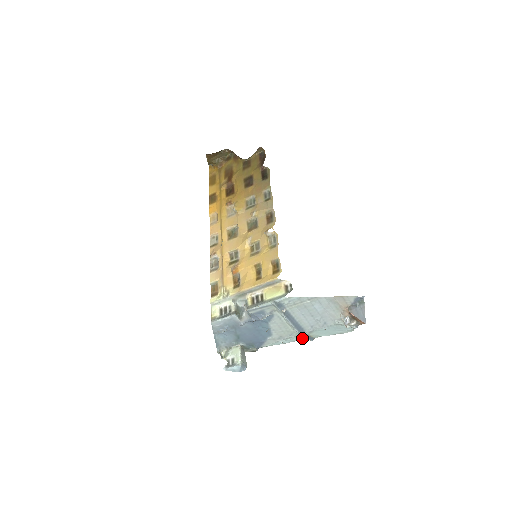
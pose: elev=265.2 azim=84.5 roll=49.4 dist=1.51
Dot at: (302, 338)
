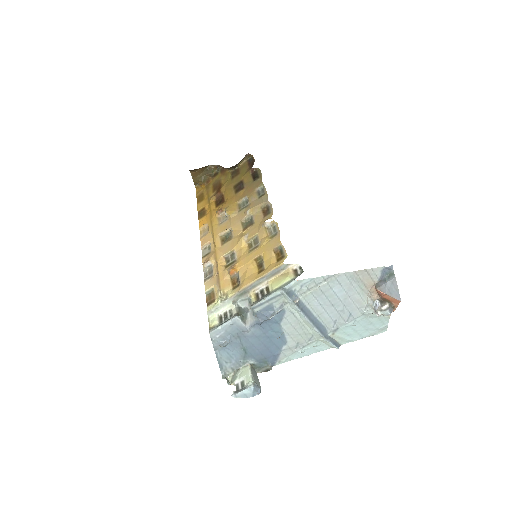
Dot at: (325, 345)
